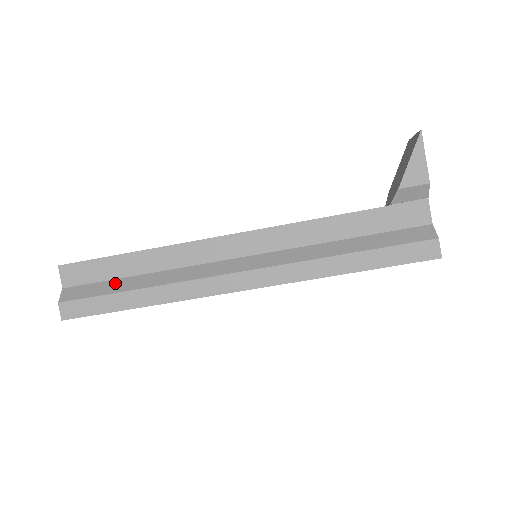
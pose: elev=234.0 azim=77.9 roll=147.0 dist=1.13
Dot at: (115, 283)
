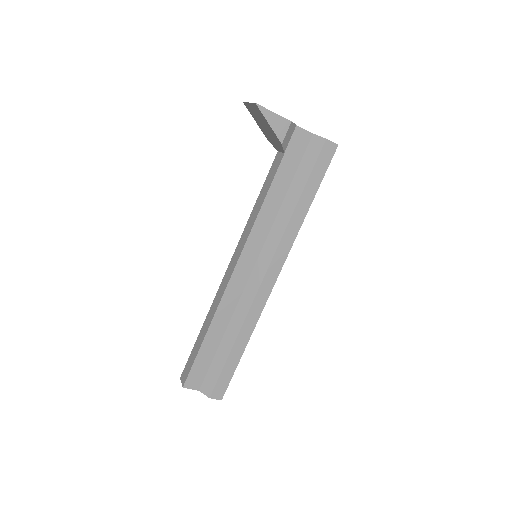
Dot at: (218, 356)
